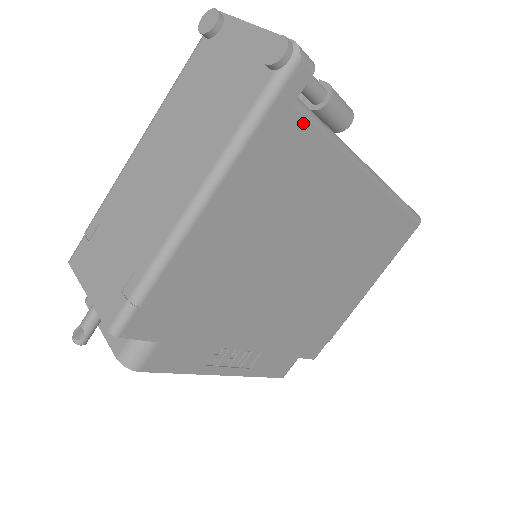
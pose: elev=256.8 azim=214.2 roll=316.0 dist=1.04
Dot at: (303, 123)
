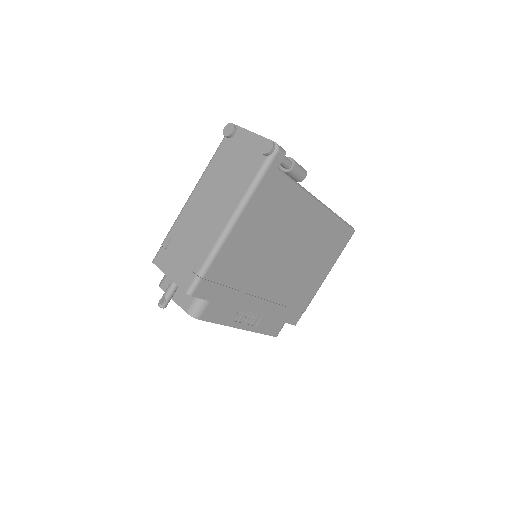
Dot at: (281, 179)
